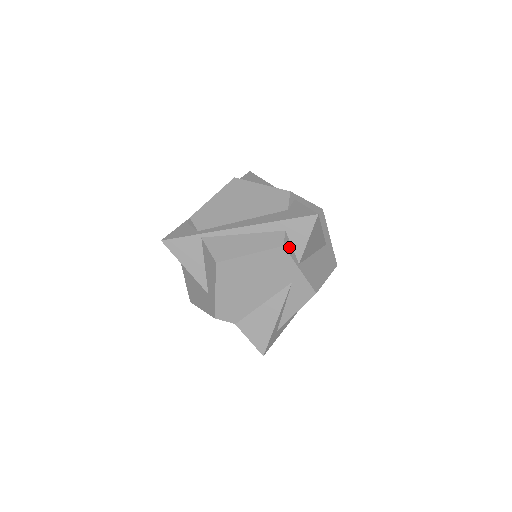
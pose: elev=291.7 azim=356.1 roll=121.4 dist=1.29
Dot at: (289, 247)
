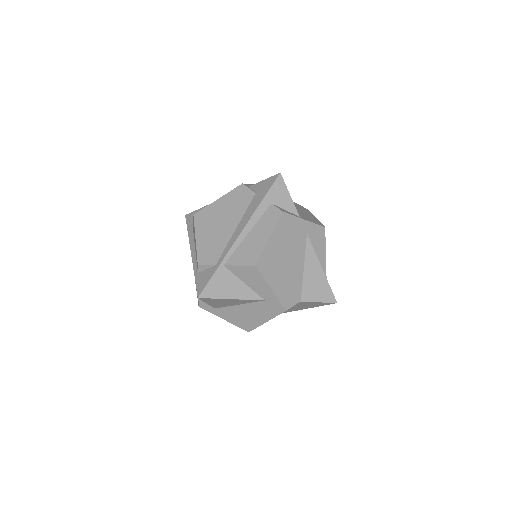
Dot at: (285, 211)
